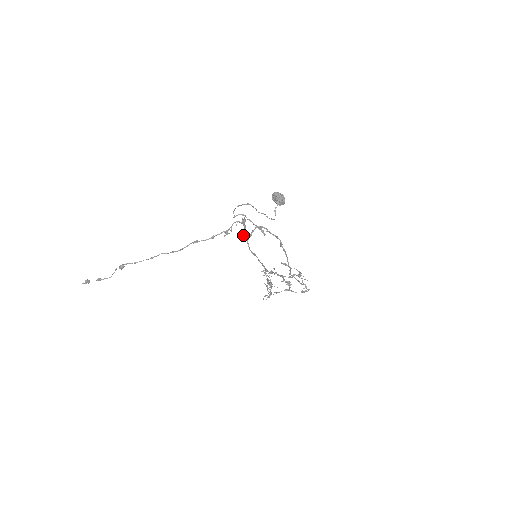
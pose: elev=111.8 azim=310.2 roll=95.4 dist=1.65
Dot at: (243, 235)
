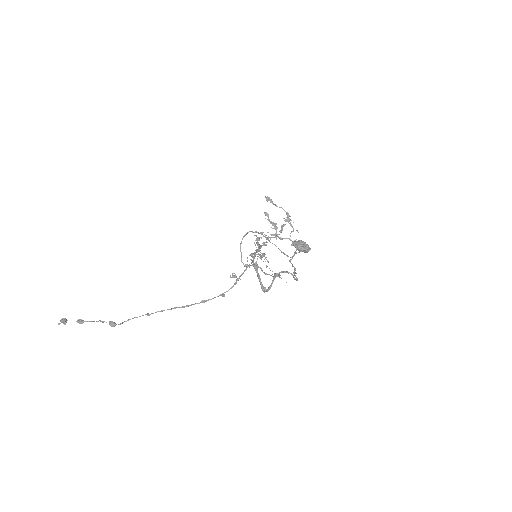
Dot at: occluded
